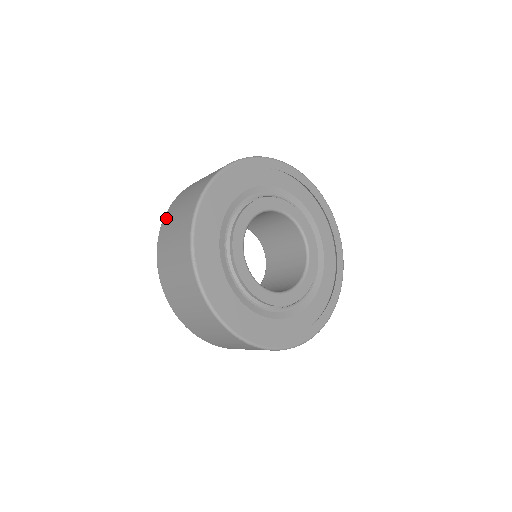
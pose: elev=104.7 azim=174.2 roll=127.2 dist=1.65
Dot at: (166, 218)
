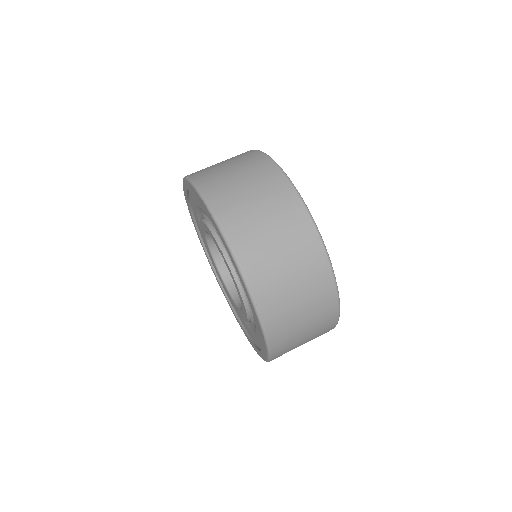
Dot at: (199, 175)
